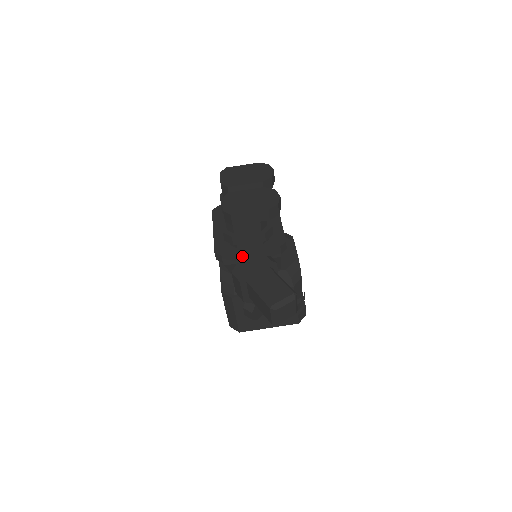
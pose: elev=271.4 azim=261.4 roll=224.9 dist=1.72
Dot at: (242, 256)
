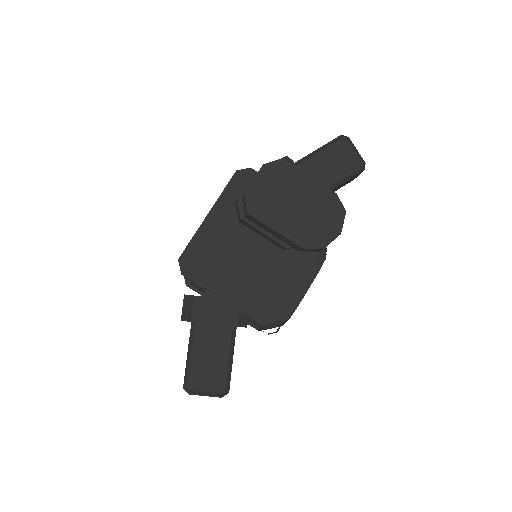
Dot at: (209, 291)
